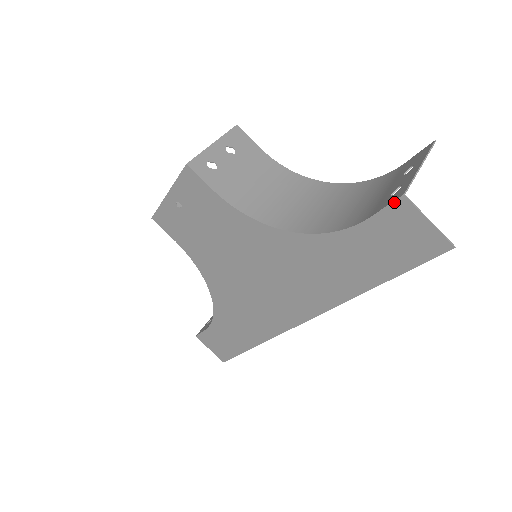
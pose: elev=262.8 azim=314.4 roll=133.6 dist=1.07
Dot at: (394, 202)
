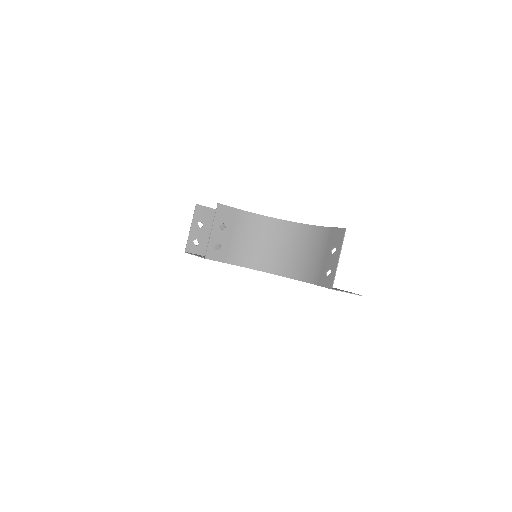
Dot at: (328, 288)
